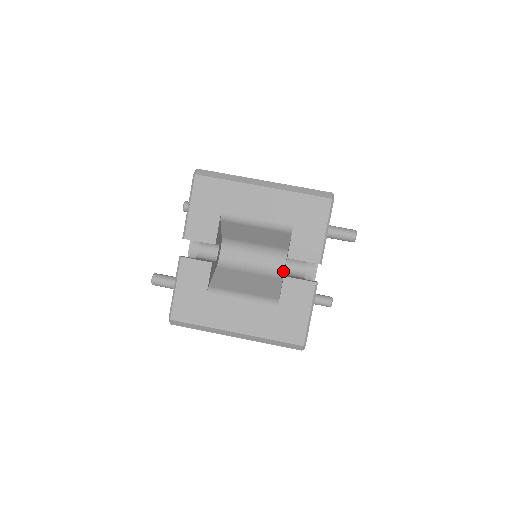
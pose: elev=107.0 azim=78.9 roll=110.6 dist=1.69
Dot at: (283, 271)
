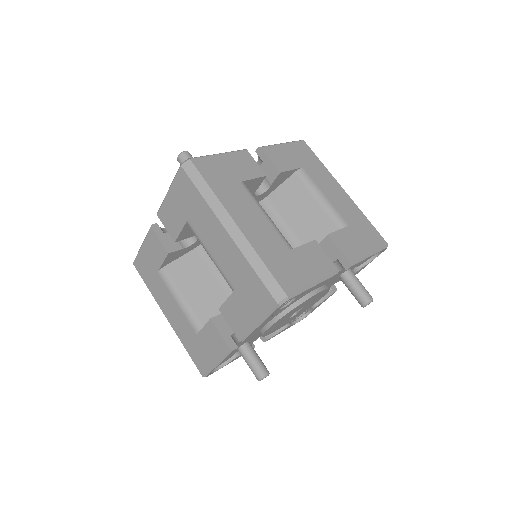
Dot at: occluded
